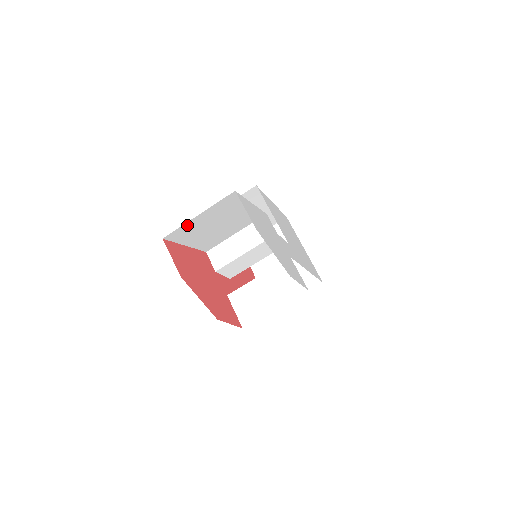
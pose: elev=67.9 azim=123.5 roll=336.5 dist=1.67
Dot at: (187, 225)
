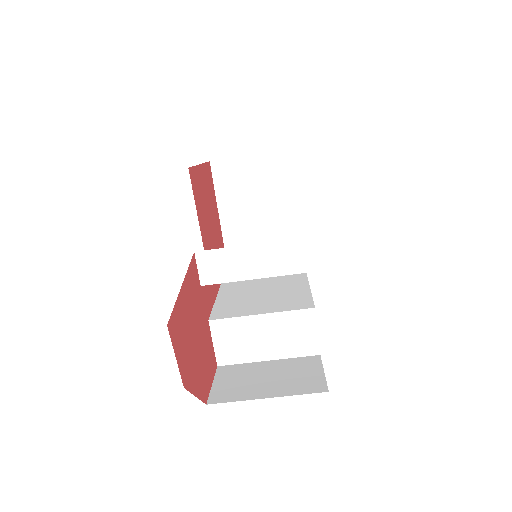
Dot at: occluded
